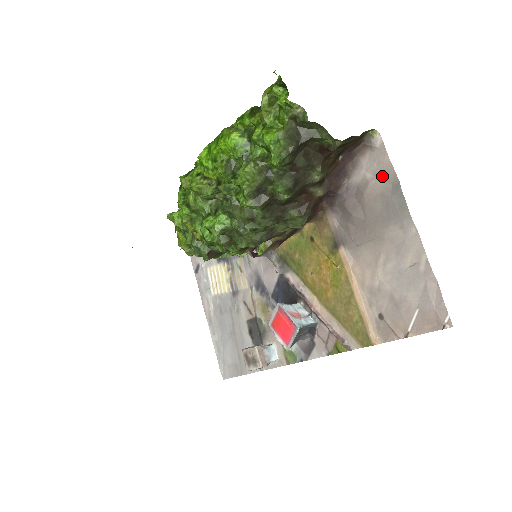
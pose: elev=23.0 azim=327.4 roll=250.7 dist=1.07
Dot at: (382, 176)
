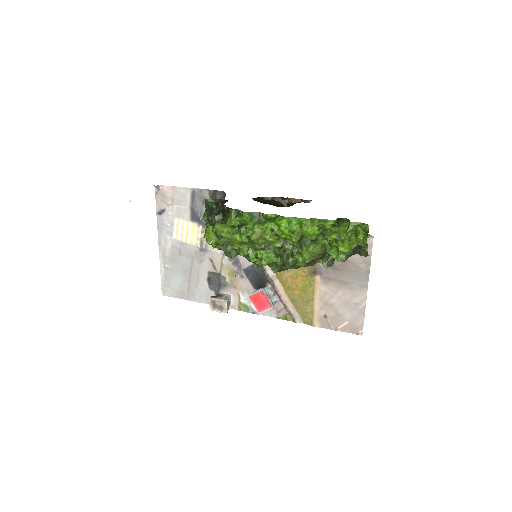
Dot at: (363, 257)
